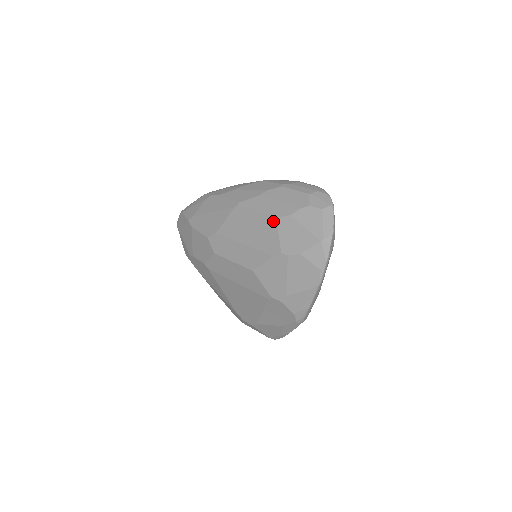
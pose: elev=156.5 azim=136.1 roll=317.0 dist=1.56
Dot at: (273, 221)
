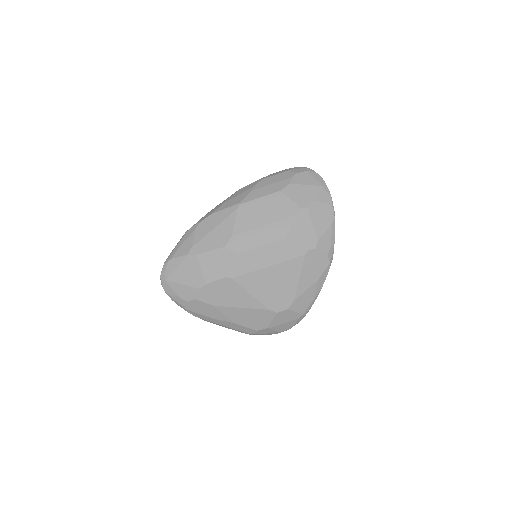
Dot at: (280, 194)
